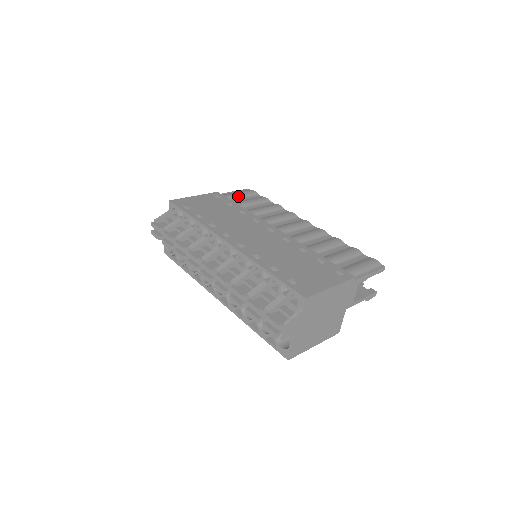
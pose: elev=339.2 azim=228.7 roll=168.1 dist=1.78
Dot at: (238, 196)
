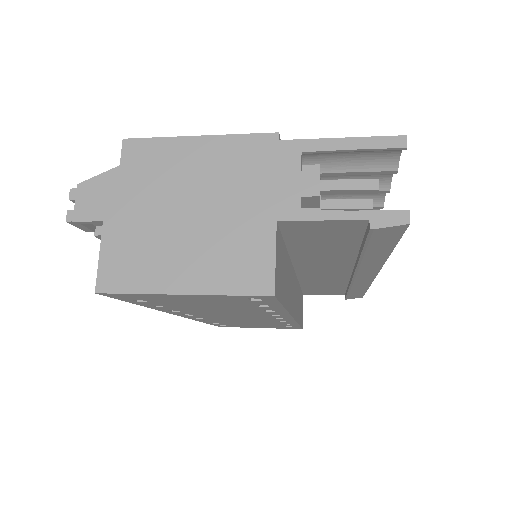
Dot at: occluded
